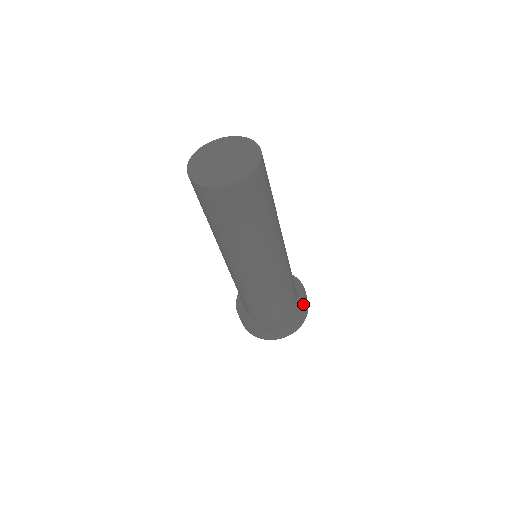
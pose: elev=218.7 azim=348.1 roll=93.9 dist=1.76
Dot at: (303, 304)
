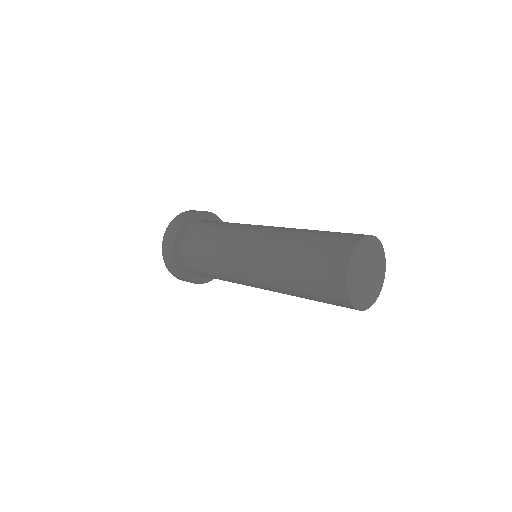
Dot at: occluded
